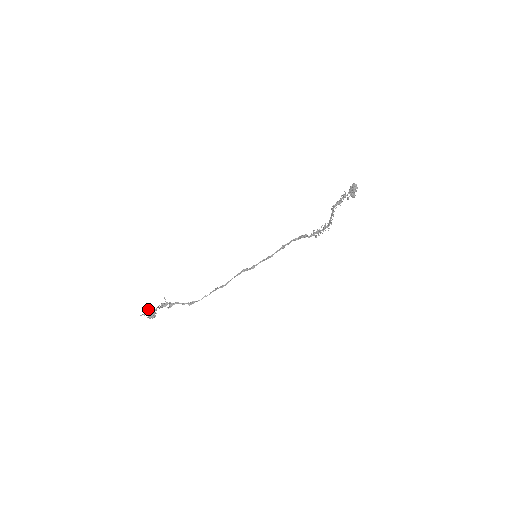
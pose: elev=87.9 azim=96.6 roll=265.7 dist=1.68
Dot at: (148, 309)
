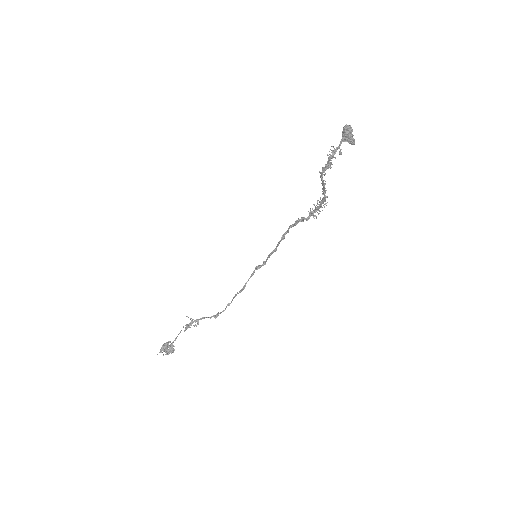
Dot at: (163, 345)
